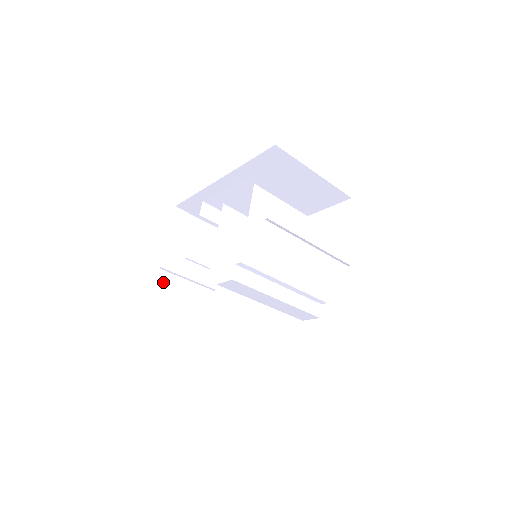
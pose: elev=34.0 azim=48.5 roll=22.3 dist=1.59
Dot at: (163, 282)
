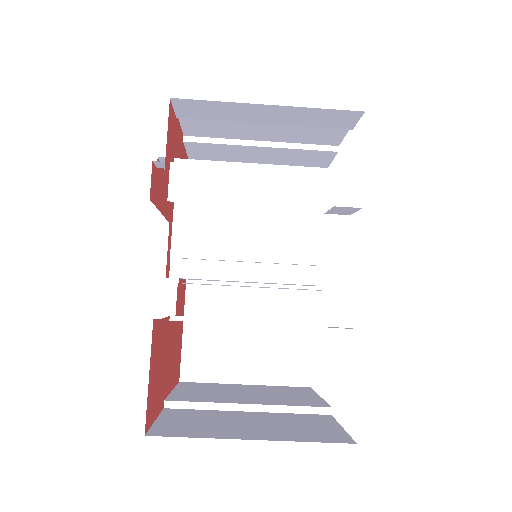
Dot at: (176, 414)
